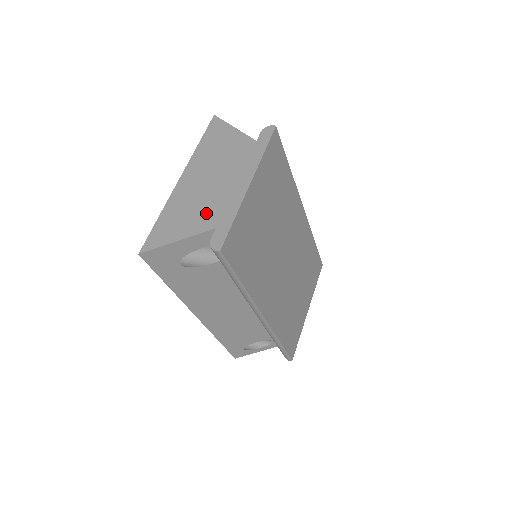
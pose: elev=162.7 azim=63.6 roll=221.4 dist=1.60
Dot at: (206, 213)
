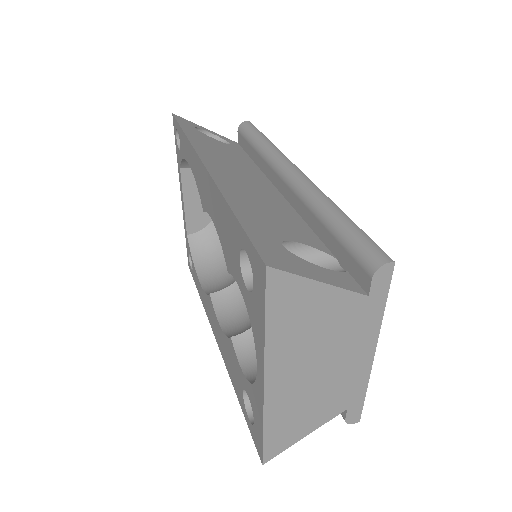
Dot at: (329, 403)
